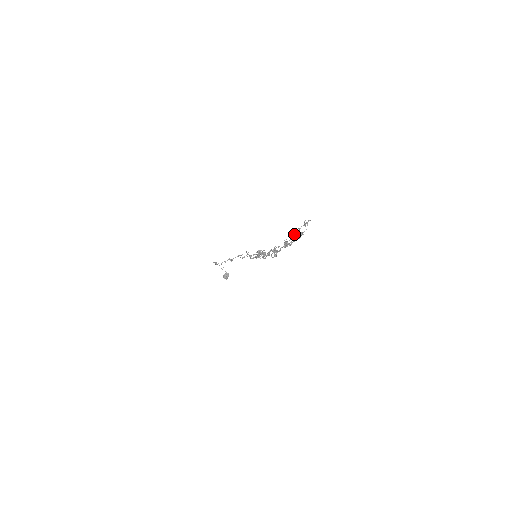
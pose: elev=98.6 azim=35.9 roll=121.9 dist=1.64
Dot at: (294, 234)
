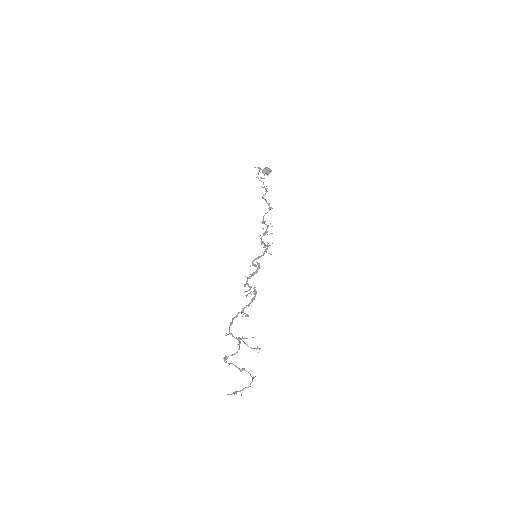
Dot at: occluded
